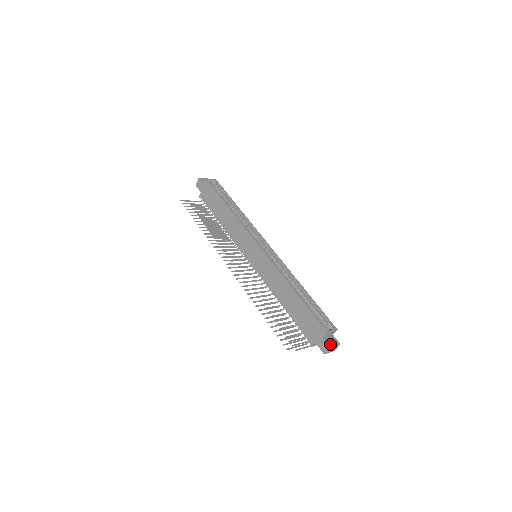
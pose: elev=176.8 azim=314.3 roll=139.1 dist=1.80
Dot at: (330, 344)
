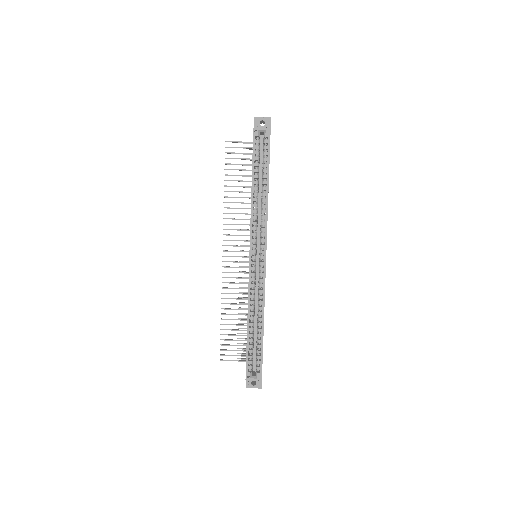
Dot at: (248, 385)
